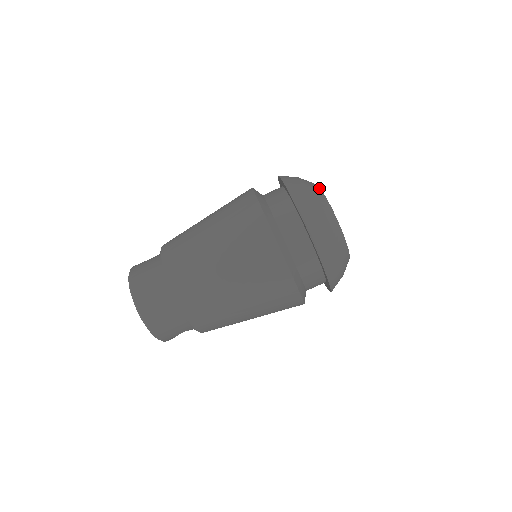
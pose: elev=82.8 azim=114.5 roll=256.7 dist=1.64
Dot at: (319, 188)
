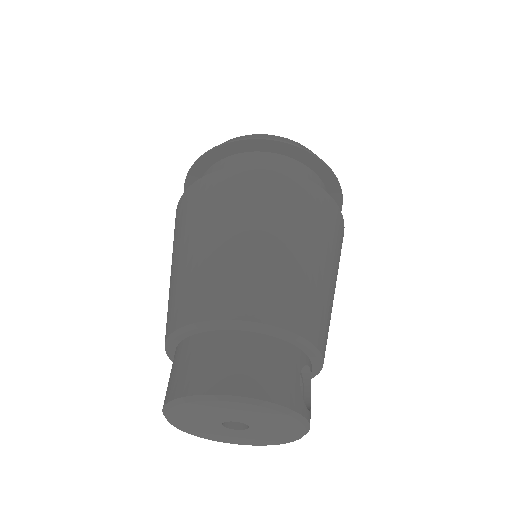
Dot at: occluded
